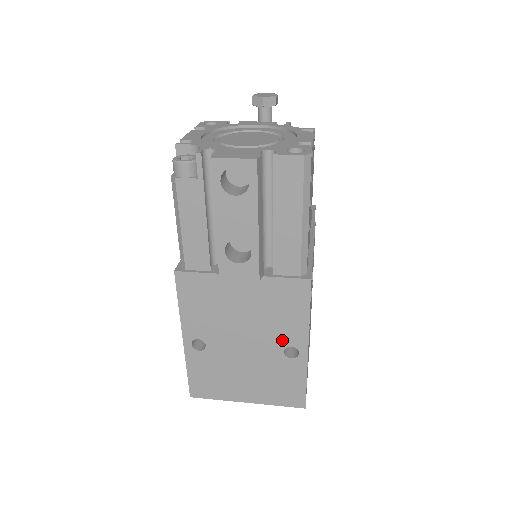
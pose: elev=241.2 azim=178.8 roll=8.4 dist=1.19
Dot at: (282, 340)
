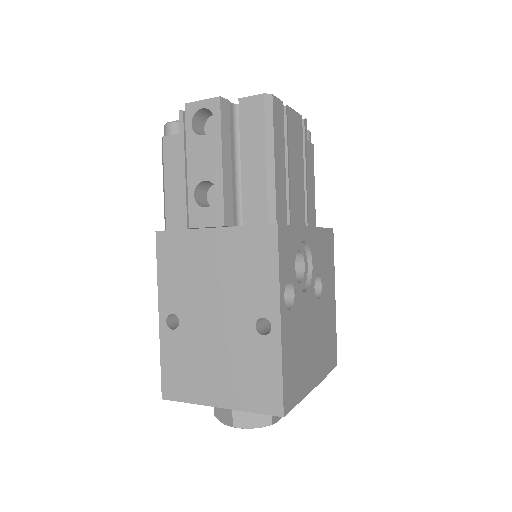
Dot at: (253, 309)
